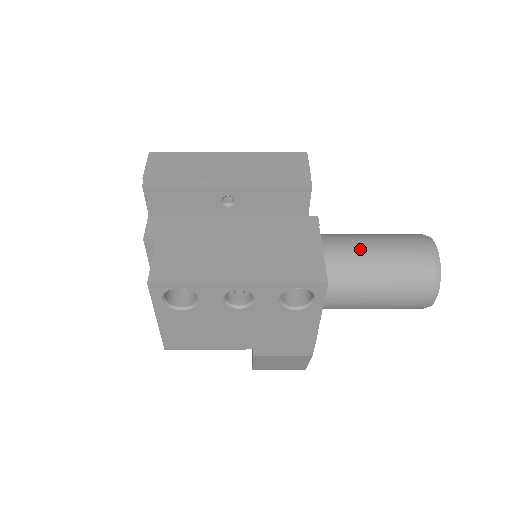
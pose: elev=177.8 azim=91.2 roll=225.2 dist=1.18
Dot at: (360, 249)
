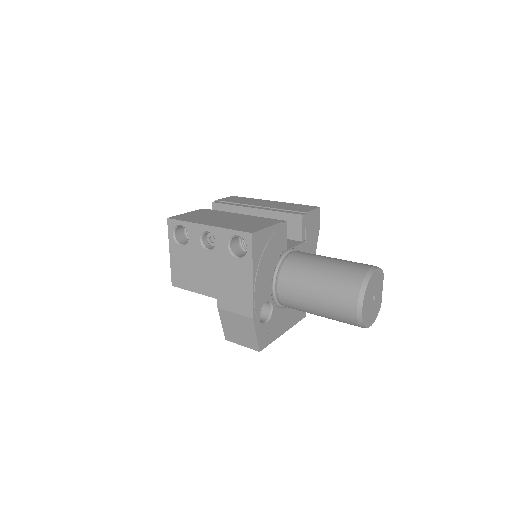
Dot at: (317, 258)
